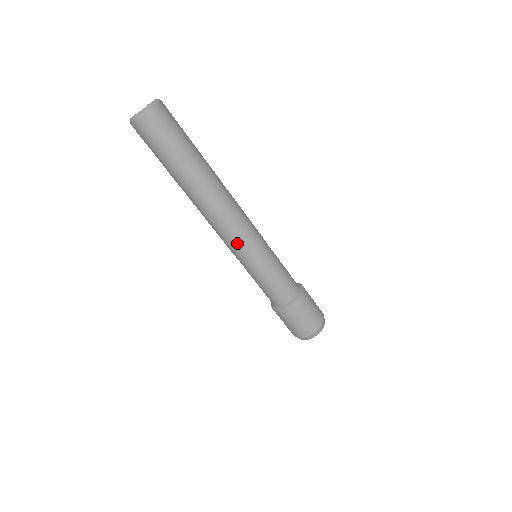
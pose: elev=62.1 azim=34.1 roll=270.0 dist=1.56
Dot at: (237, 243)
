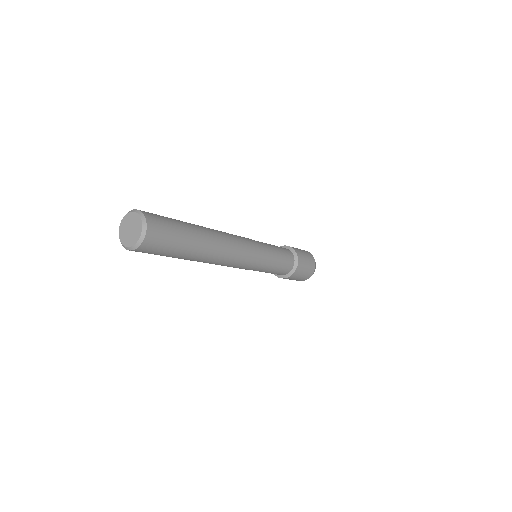
Dot at: occluded
